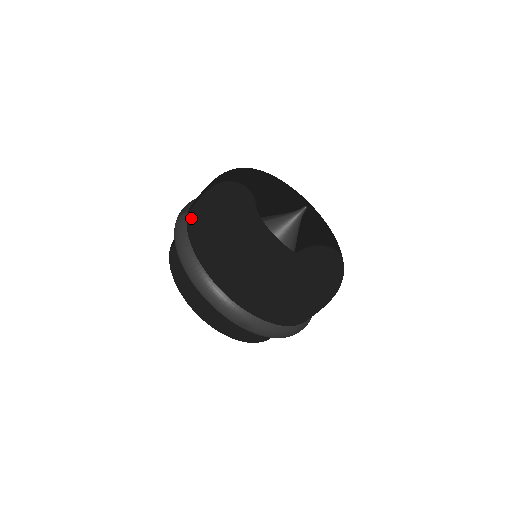
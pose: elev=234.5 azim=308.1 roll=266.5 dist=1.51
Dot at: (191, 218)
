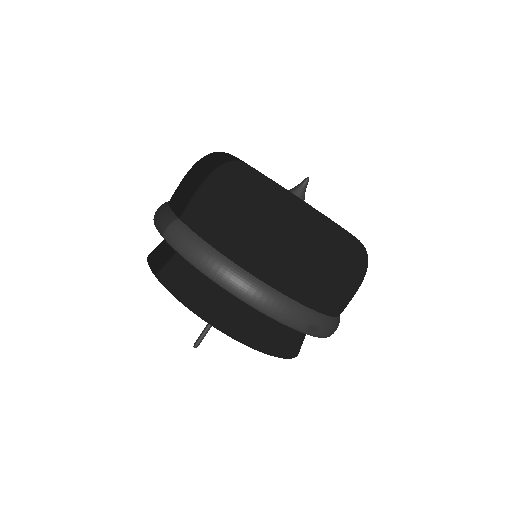
Dot at: (198, 219)
